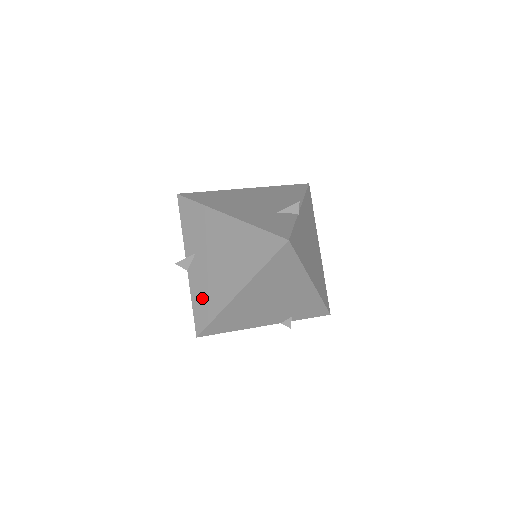
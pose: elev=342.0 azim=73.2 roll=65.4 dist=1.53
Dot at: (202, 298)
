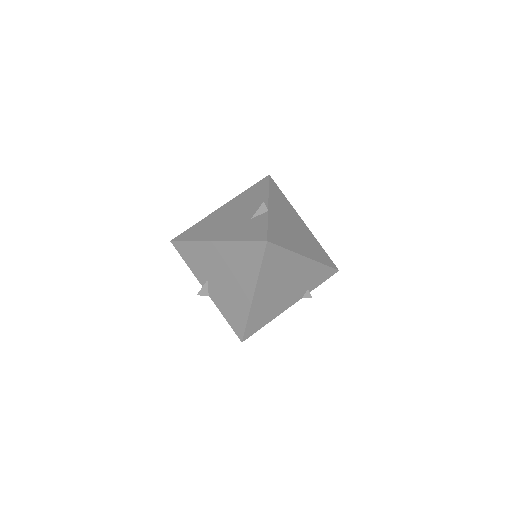
Dot at: (230, 312)
